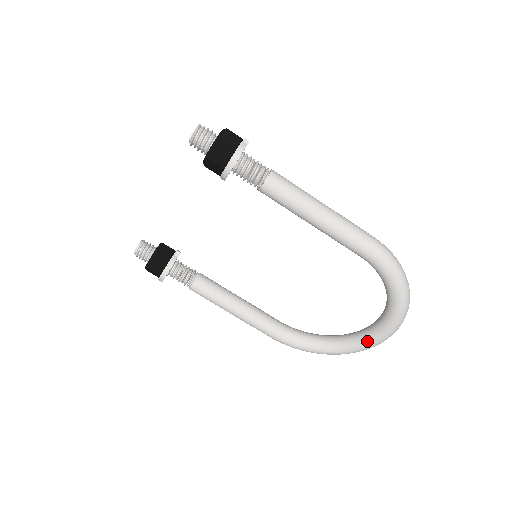
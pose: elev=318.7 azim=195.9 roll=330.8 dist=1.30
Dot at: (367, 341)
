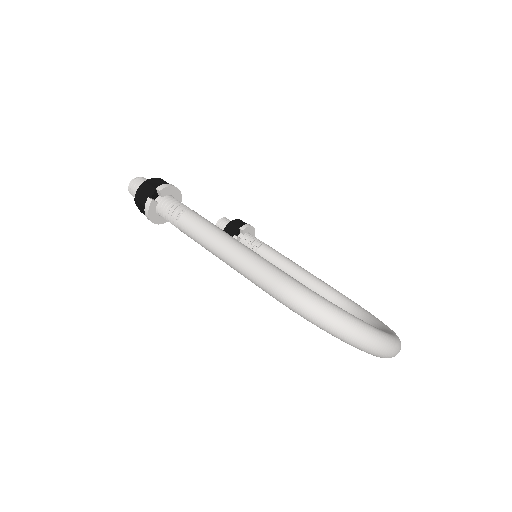
Dot at: occluded
